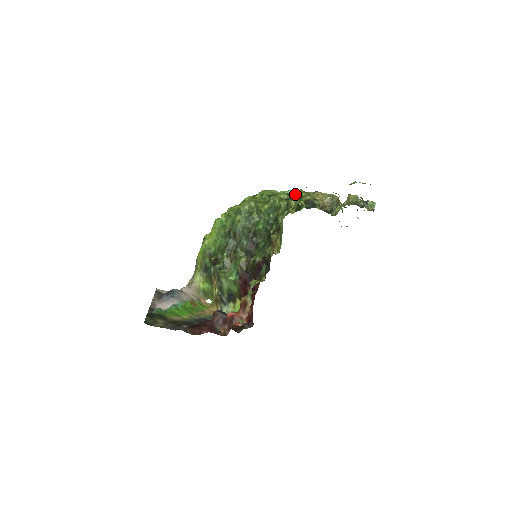
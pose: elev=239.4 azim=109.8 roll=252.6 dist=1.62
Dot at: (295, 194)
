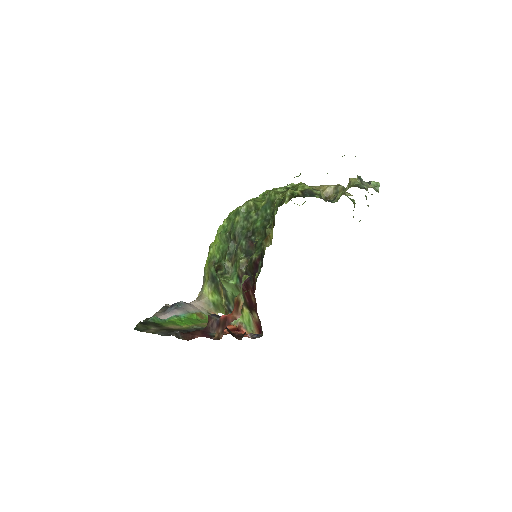
Dot at: (294, 187)
